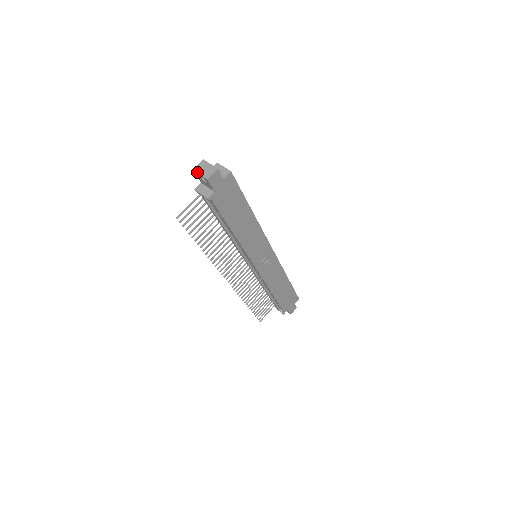
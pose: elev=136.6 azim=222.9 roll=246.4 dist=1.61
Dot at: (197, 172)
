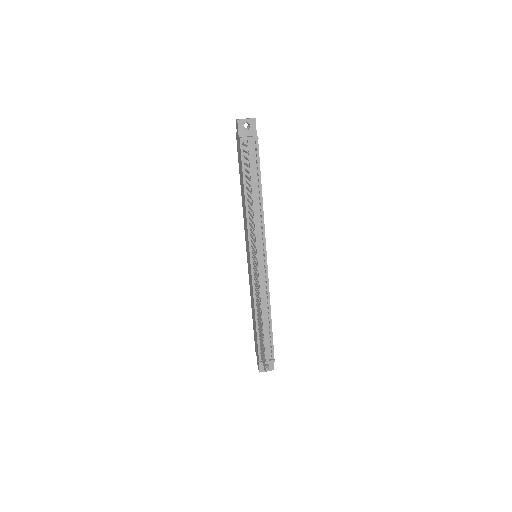
Dot at: (242, 119)
